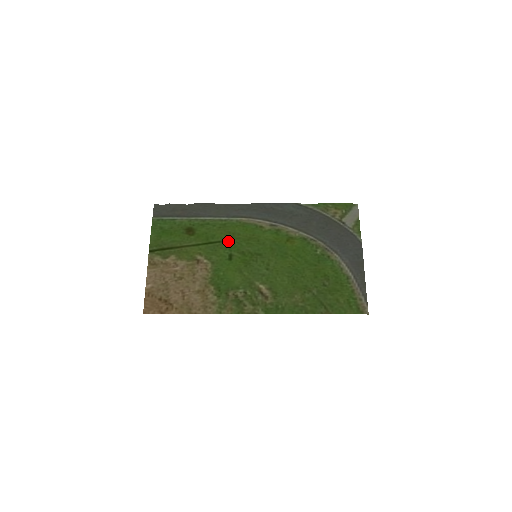
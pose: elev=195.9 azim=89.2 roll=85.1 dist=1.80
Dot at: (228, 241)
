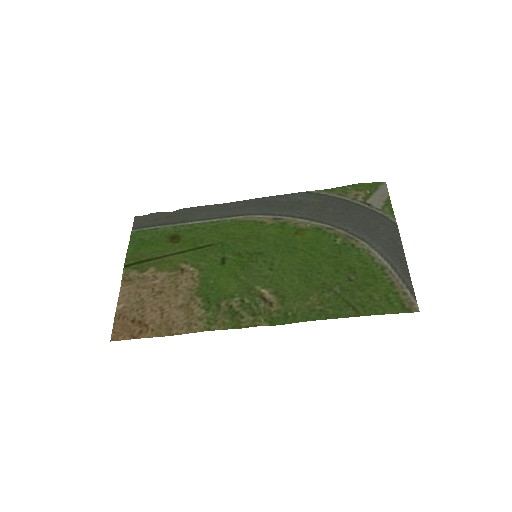
Dot at: (220, 243)
